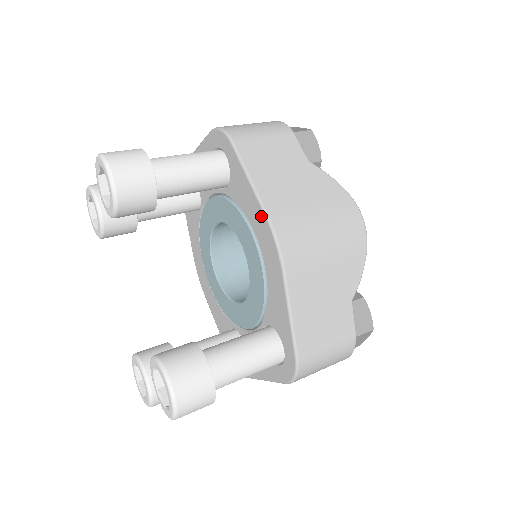
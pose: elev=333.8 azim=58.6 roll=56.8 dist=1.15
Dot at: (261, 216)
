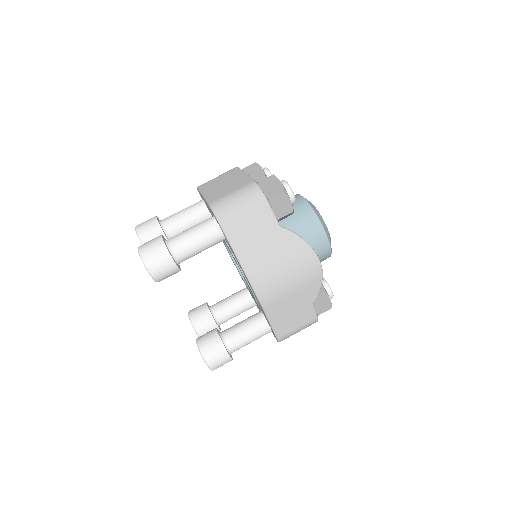
Dot at: occluded
